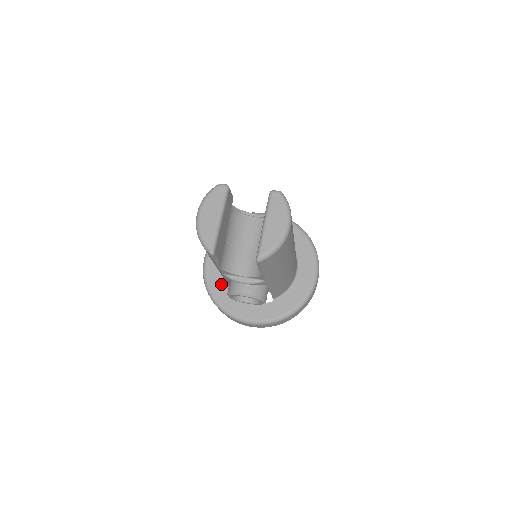
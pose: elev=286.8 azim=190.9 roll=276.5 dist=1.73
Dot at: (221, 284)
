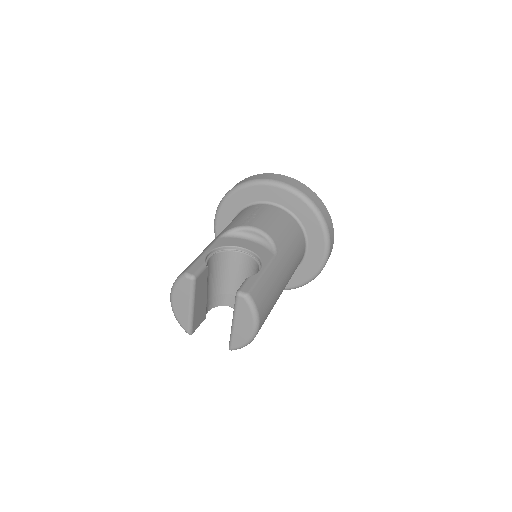
Dot at: occluded
